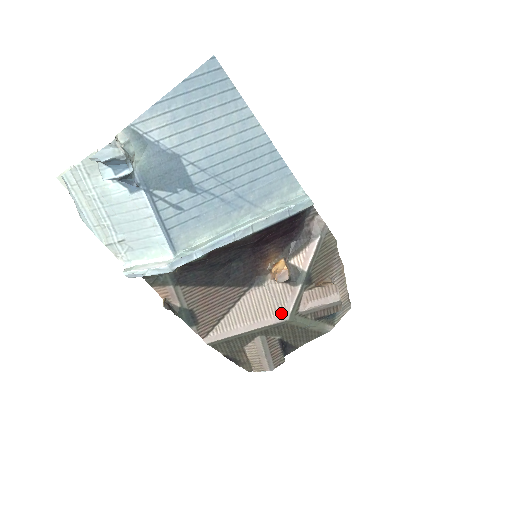
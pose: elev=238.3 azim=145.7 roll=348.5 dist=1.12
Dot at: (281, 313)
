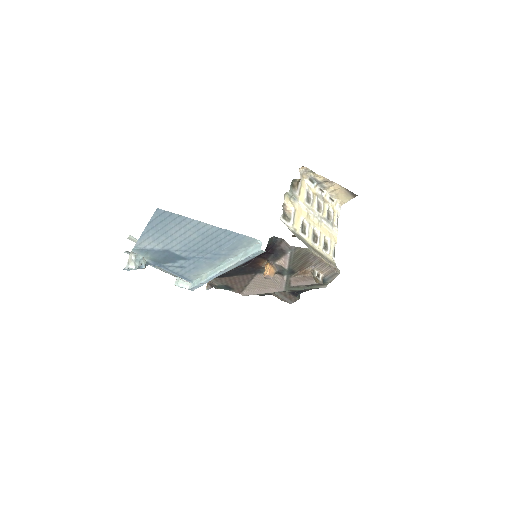
Dot at: (279, 287)
